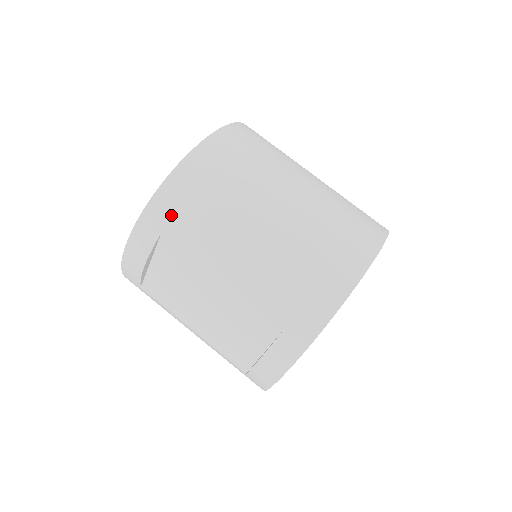
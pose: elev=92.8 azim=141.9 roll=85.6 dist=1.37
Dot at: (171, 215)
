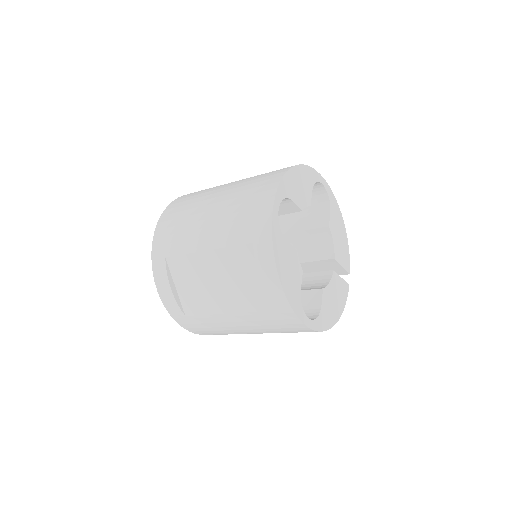
Dot at: (165, 243)
